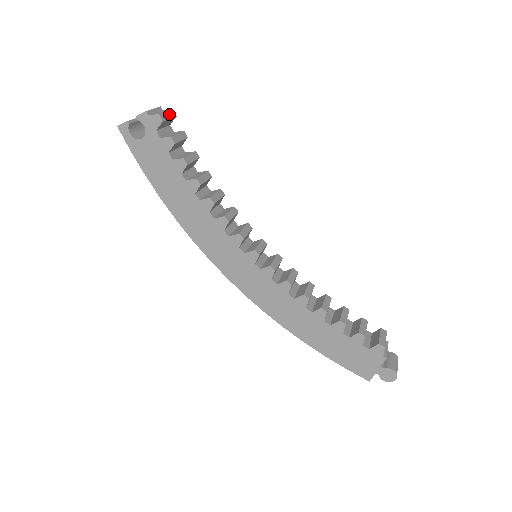
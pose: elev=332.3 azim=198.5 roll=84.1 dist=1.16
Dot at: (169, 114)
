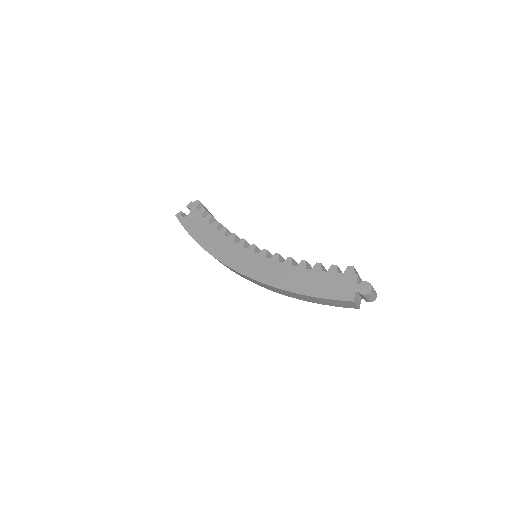
Dot at: (204, 206)
